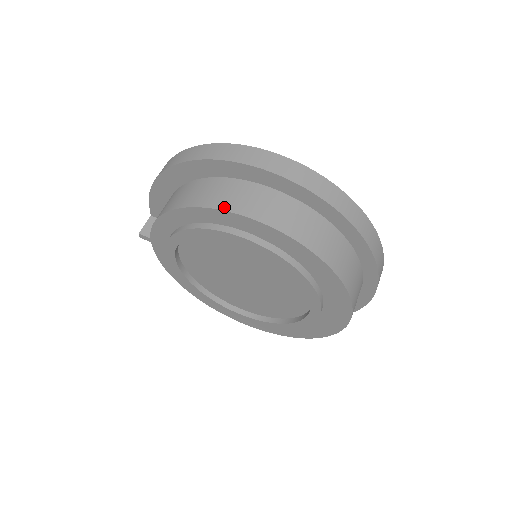
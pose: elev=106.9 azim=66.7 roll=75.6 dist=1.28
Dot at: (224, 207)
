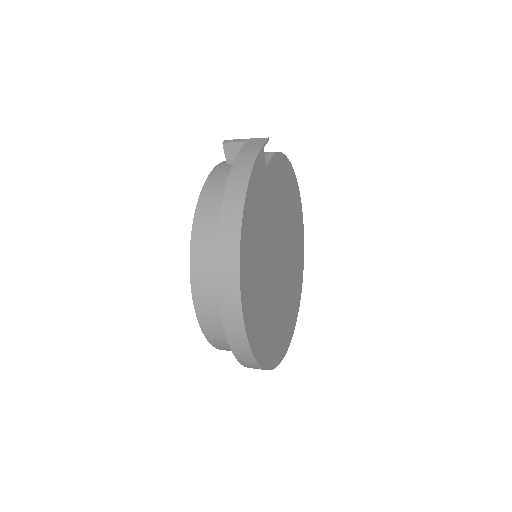
Dot at: (194, 292)
